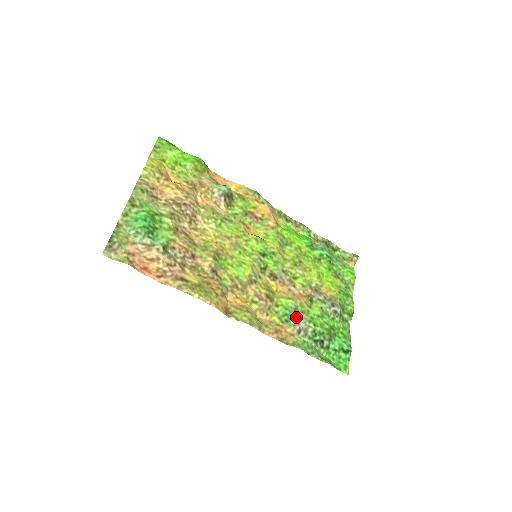
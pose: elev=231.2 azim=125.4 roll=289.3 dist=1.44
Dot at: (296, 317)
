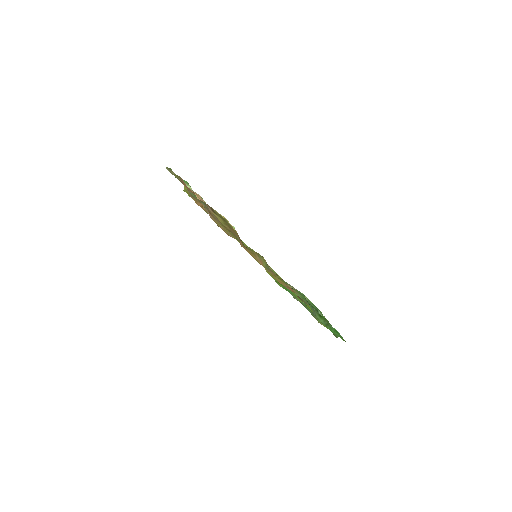
Dot at: occluded
